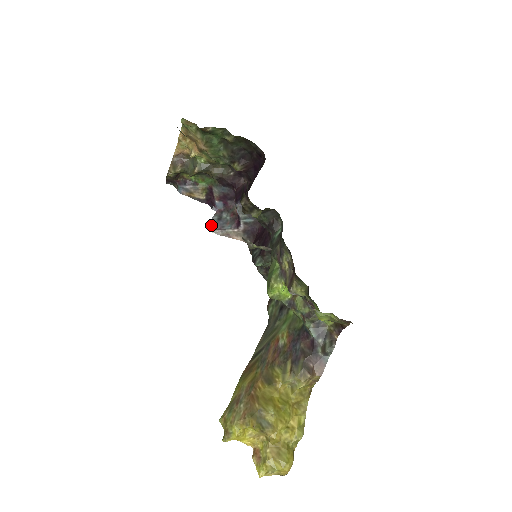
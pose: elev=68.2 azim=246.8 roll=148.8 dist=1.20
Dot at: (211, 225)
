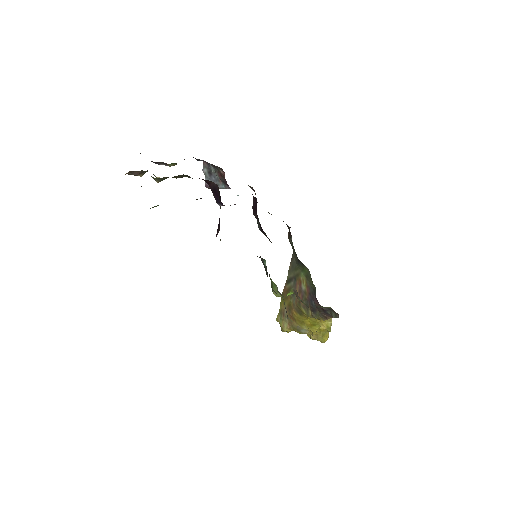
Dot at: (205, 182)
